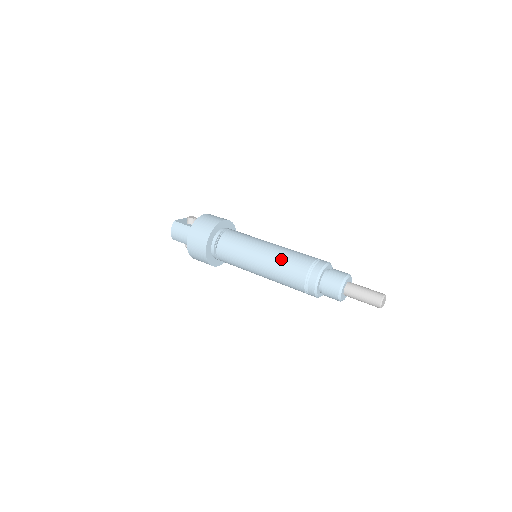
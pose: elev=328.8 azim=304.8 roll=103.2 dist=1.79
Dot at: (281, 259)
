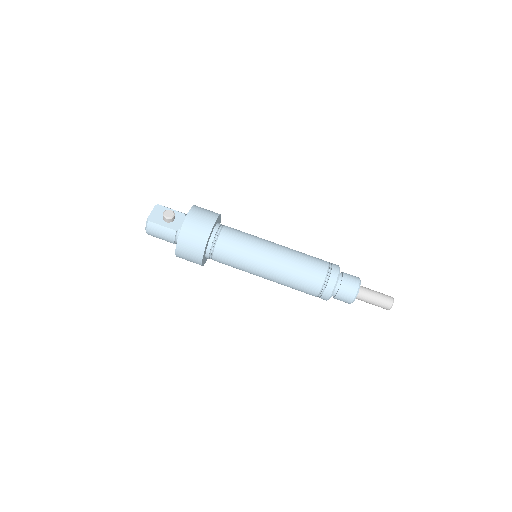
Dot at: (291, 274)
